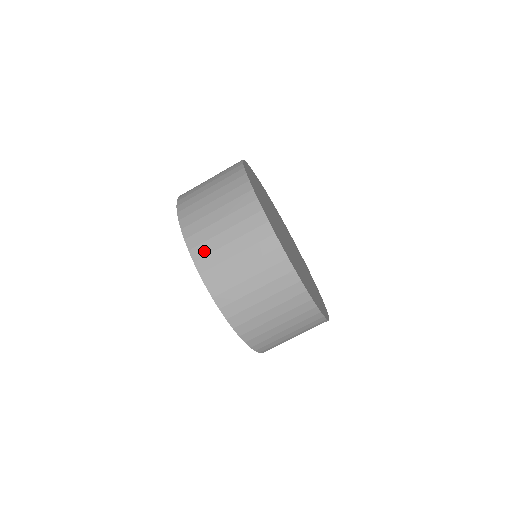
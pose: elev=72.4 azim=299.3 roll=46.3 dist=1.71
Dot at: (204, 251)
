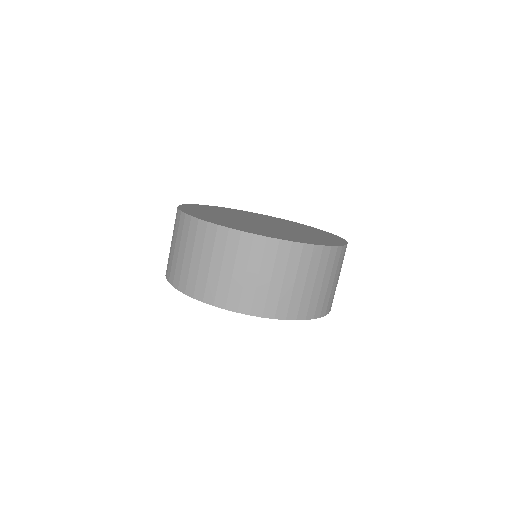
Dot at: (285, 307)
